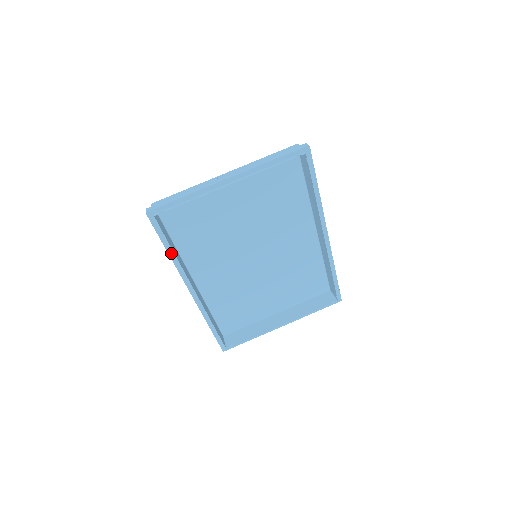
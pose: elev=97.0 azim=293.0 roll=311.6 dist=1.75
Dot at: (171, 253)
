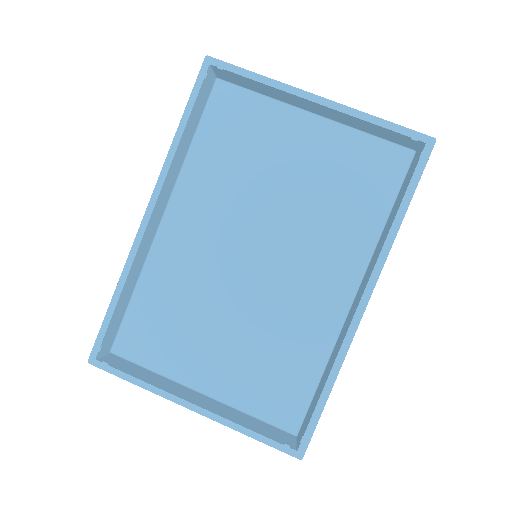
Dot at: (180, 132)
